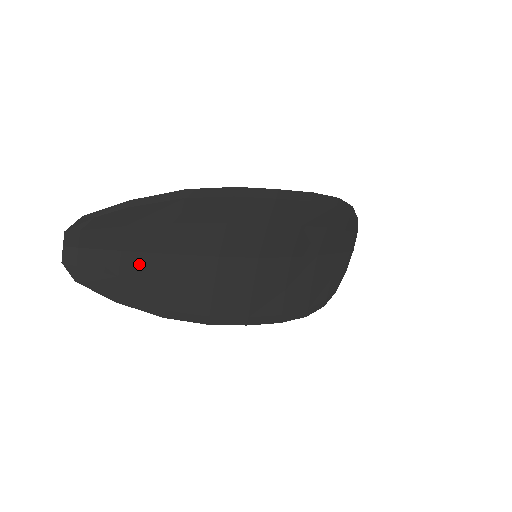
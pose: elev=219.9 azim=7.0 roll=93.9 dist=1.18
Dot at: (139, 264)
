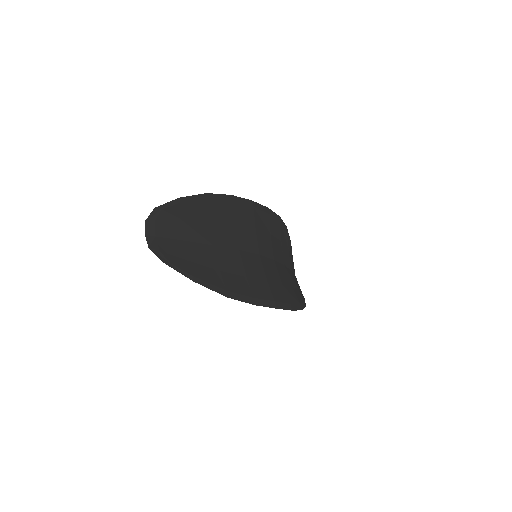
Dot at: (197, 252)
